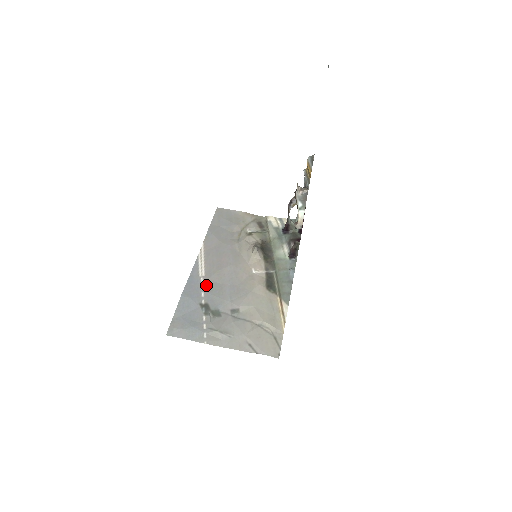
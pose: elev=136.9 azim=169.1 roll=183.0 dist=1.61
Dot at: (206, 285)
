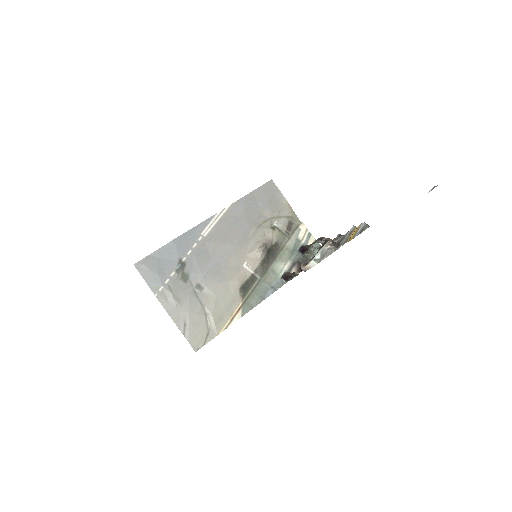
Dot at: (199, 246)
